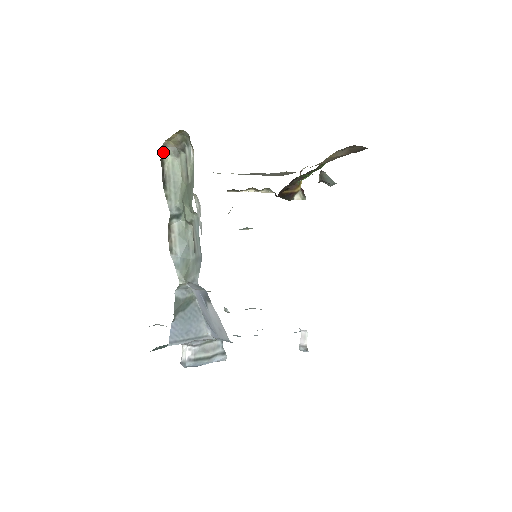
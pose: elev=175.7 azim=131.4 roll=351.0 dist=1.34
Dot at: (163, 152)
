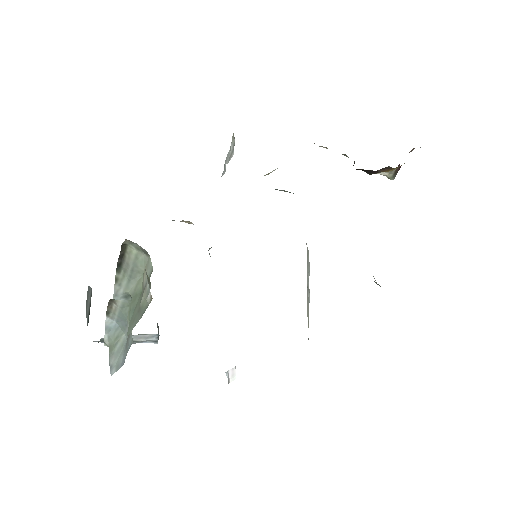
Dot at: (127, 241)
